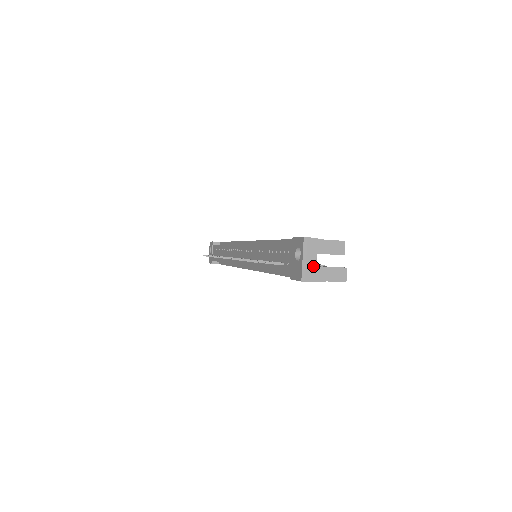
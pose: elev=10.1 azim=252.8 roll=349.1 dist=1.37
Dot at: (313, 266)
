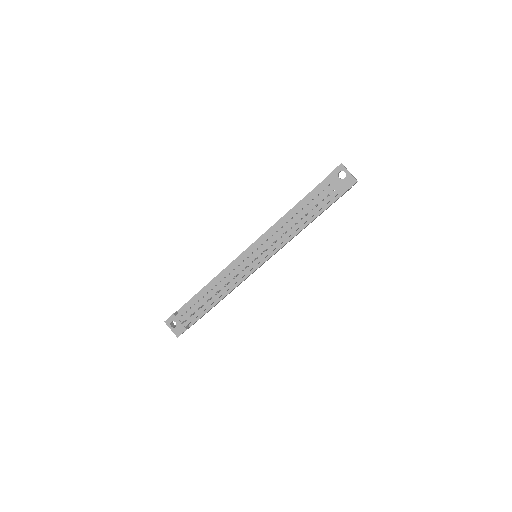
Dot at: (352, 175)
